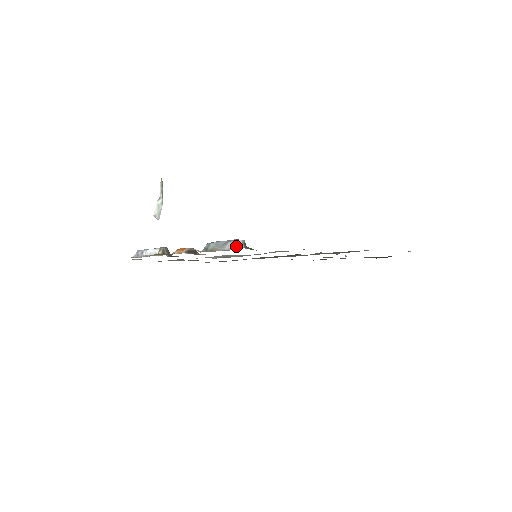
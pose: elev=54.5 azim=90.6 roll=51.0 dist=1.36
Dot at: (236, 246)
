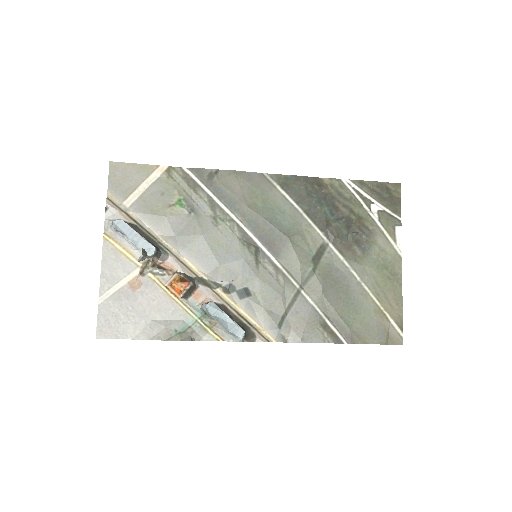
Dot at: (236, 341)
